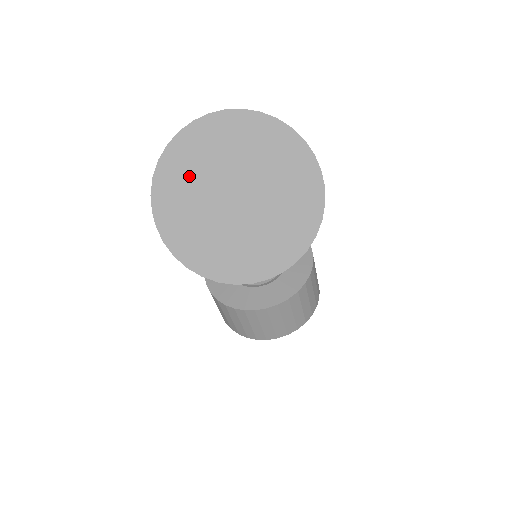
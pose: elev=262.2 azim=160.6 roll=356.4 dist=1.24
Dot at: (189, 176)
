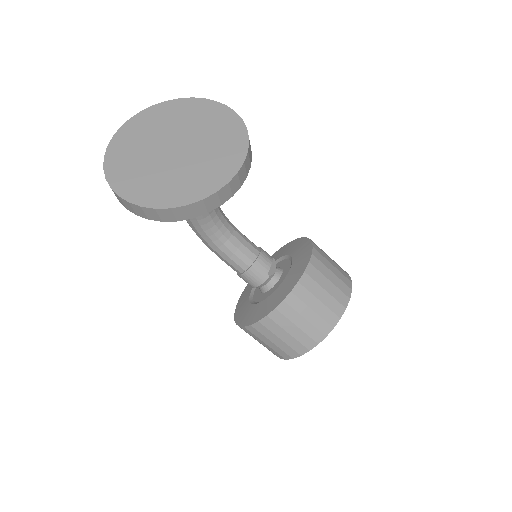
Dot at: (131, 162)
